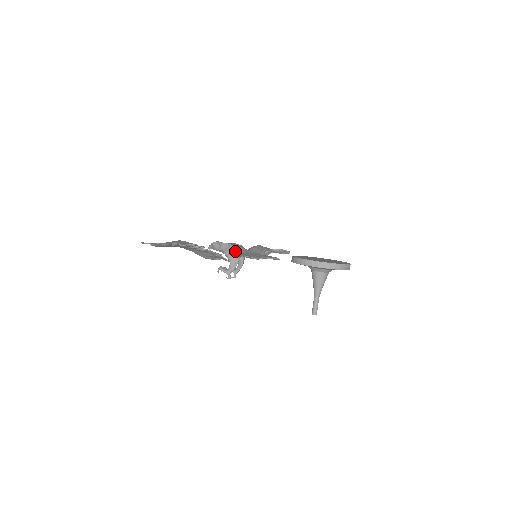
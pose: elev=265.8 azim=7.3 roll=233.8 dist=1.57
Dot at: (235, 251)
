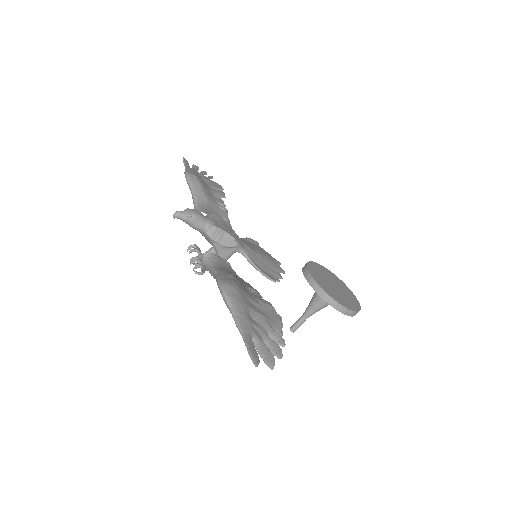
Dot at: (237, 249)
